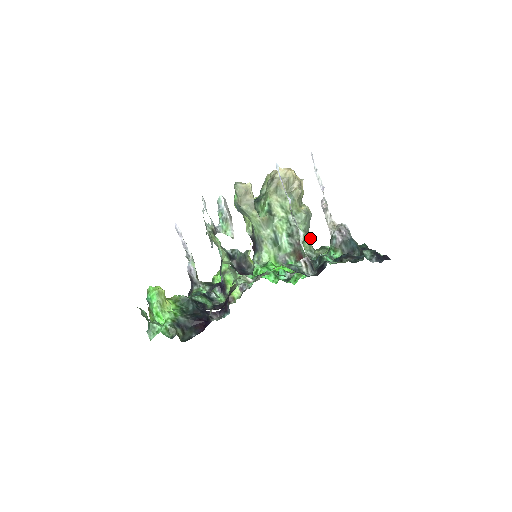
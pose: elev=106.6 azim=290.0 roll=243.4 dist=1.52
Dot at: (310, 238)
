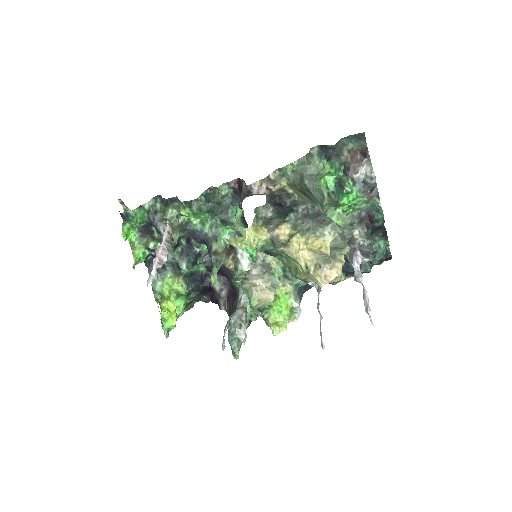
Dot at: occluded
